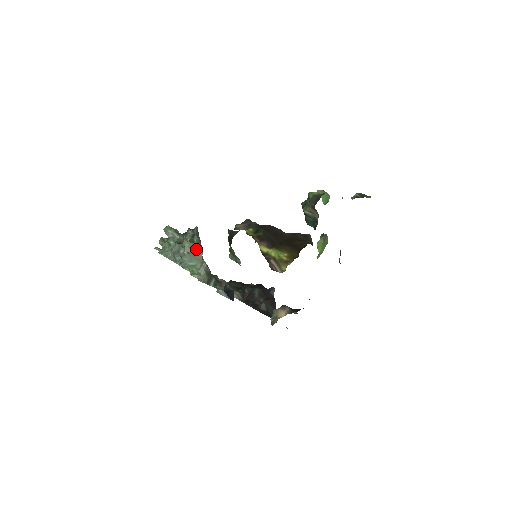
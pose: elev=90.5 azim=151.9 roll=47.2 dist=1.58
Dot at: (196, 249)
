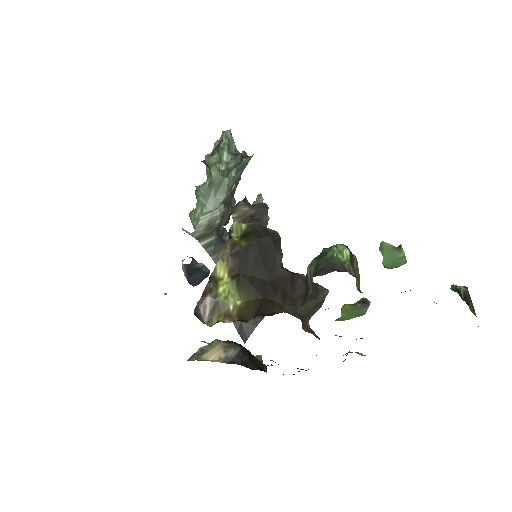
Dot at: (221, 186)
